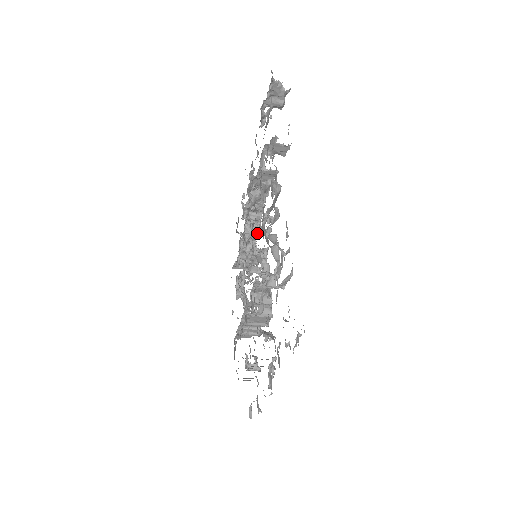
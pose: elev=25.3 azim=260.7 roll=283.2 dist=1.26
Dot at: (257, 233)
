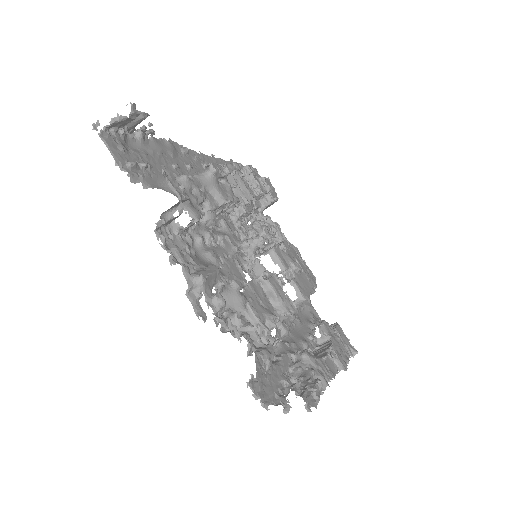
Dot at: (246, 213)
